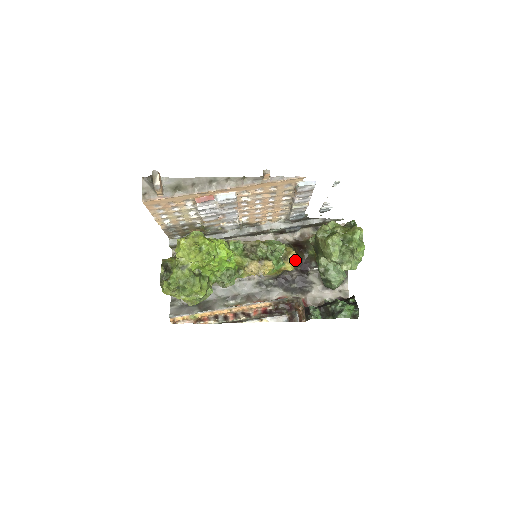
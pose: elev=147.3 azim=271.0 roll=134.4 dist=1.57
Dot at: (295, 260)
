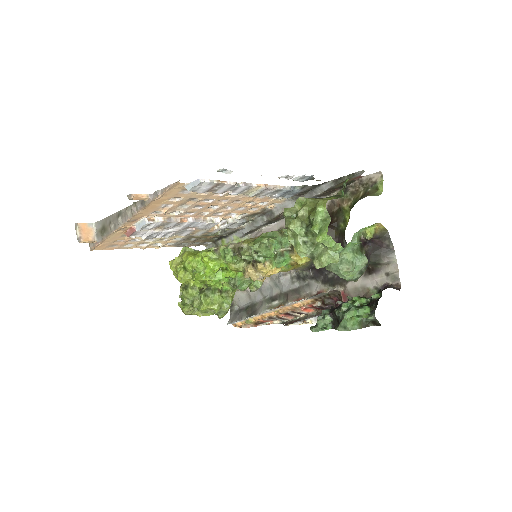
Dot at: occluded
